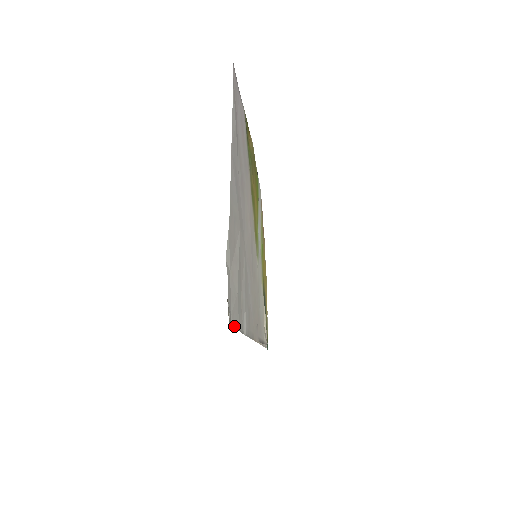
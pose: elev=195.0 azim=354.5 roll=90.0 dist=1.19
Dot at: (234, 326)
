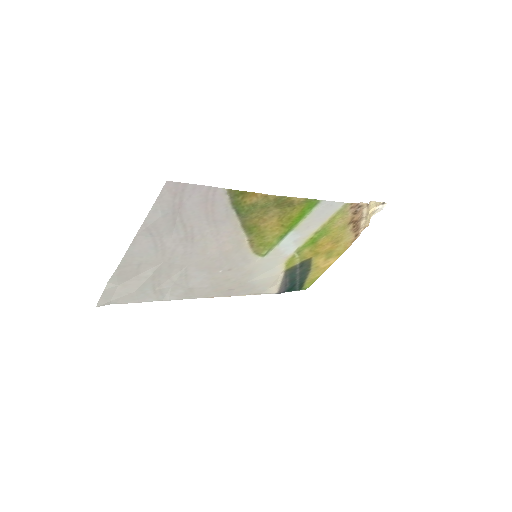
Dot at: (121, 303)
